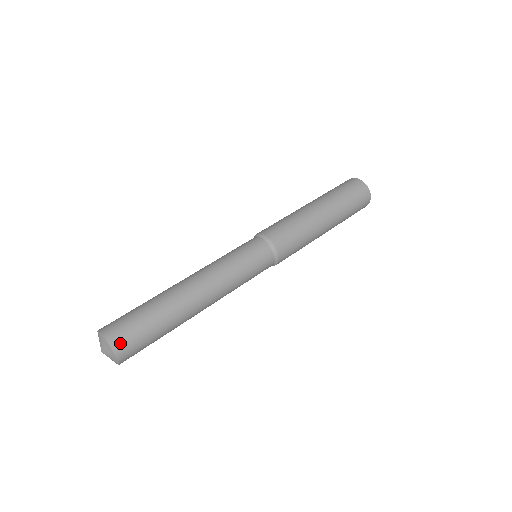
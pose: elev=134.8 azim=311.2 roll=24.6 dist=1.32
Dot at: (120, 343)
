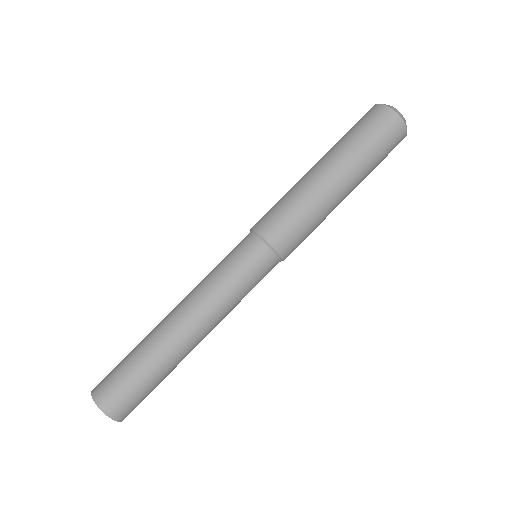
Dot at: (117, 410)
